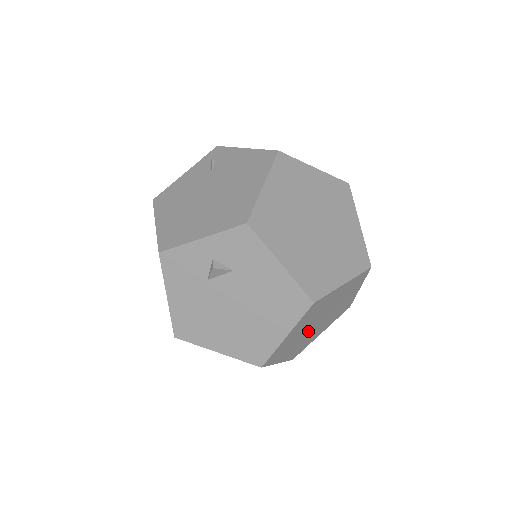
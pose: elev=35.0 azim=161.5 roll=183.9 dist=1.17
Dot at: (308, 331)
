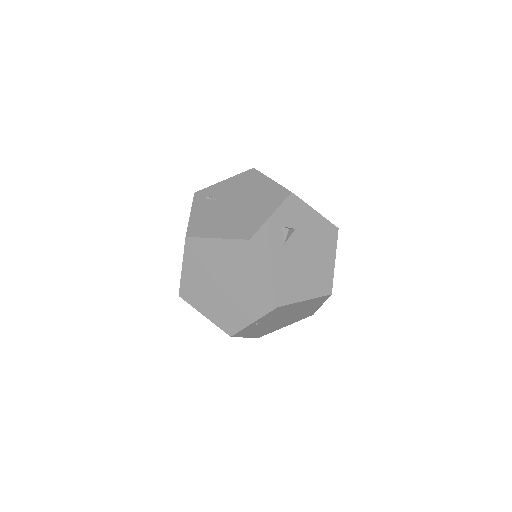
Dot at: occluded
